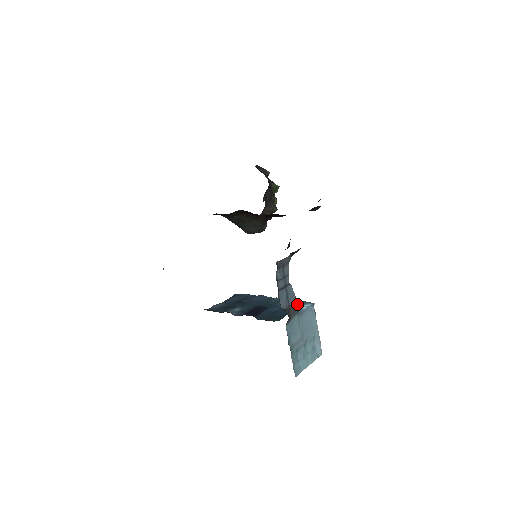
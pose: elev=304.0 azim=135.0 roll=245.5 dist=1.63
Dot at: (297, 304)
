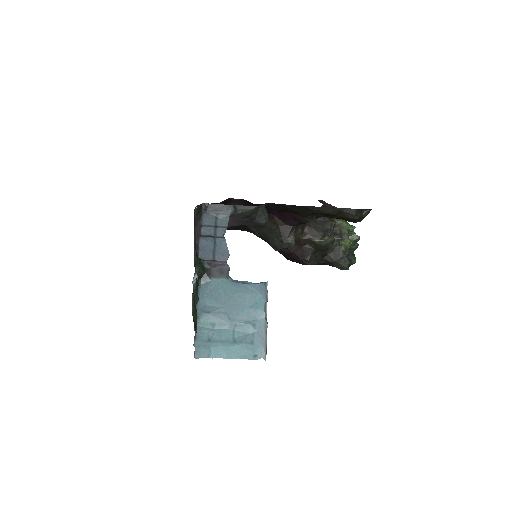
Dot at: occluded
